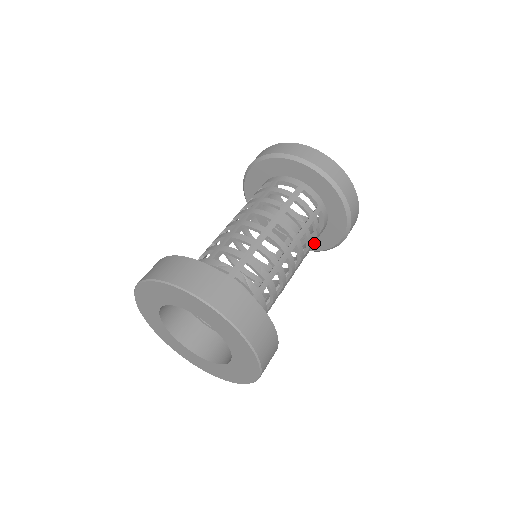
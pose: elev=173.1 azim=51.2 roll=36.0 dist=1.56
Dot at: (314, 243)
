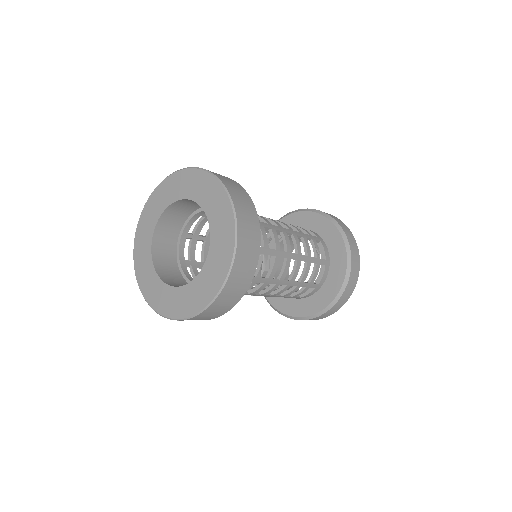
Dot at: (316, 267)
